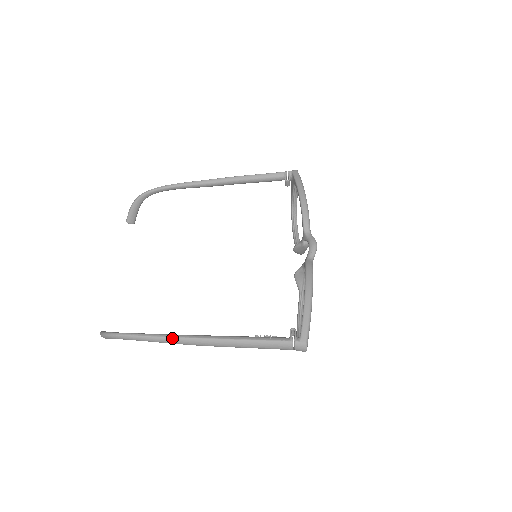
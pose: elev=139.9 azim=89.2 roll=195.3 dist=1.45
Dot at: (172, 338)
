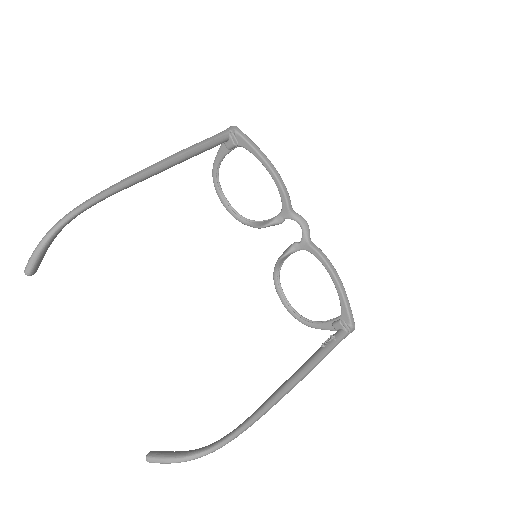
Dot at: (275, 403)
